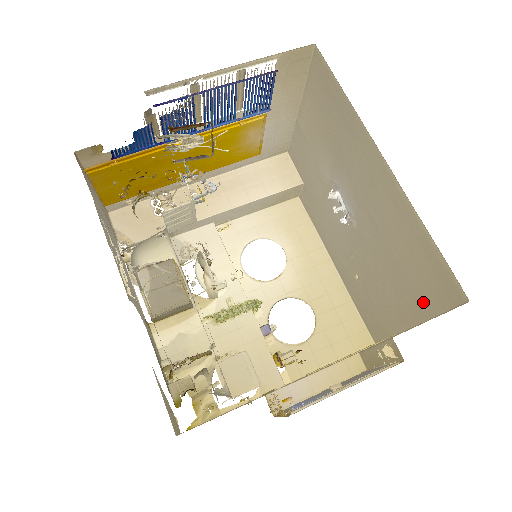
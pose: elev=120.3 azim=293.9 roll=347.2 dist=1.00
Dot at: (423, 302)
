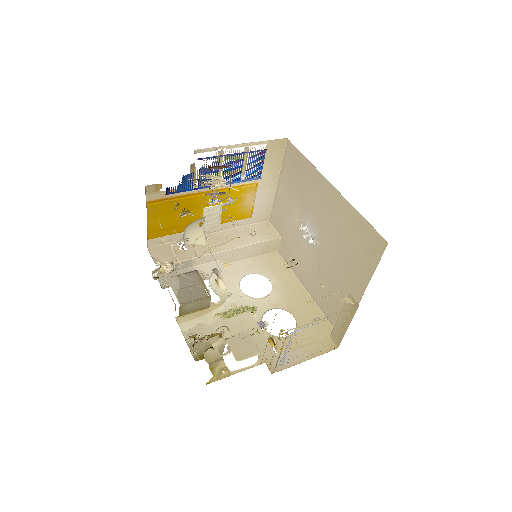
Dot at: (365, 268)
